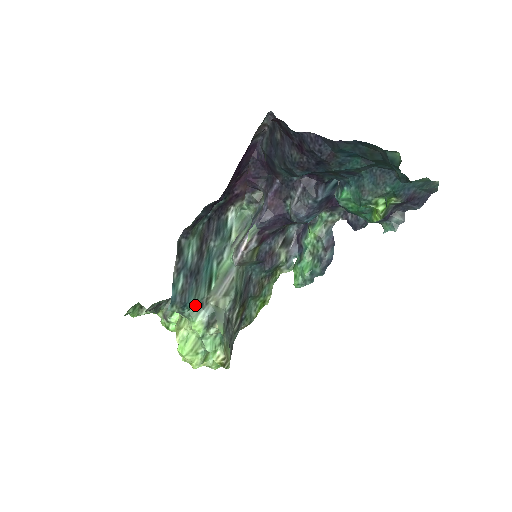
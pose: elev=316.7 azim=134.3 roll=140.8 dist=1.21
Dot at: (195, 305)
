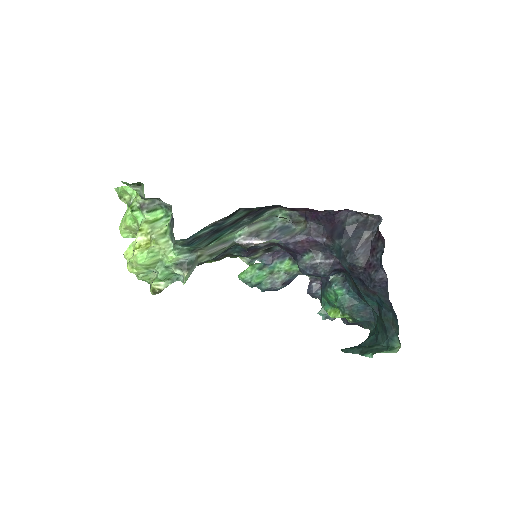
Dot at: (190, 247)
